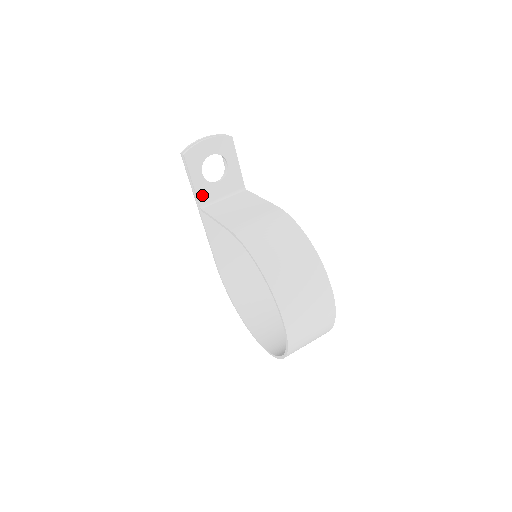
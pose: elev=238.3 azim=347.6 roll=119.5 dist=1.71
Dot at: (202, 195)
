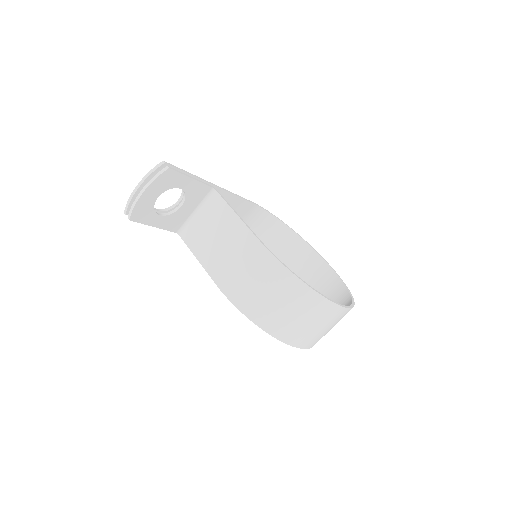
Dot at: (172, 226)
